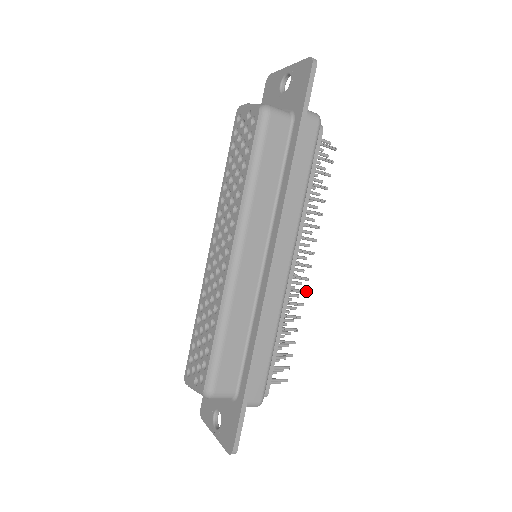
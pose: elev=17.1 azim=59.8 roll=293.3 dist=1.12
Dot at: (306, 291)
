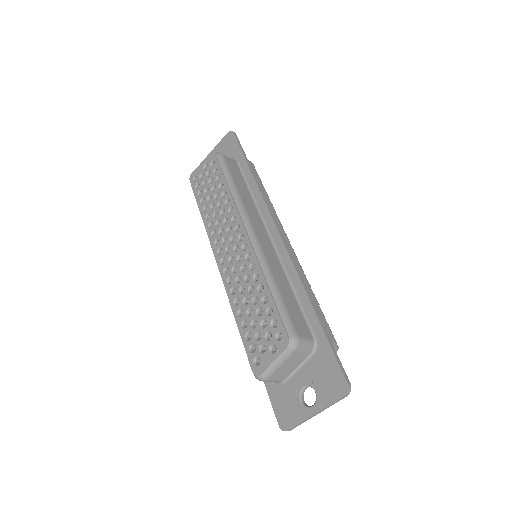
Dot at: (305, 275)
